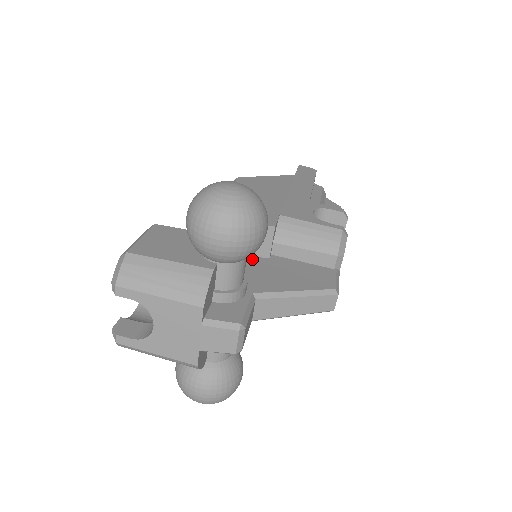
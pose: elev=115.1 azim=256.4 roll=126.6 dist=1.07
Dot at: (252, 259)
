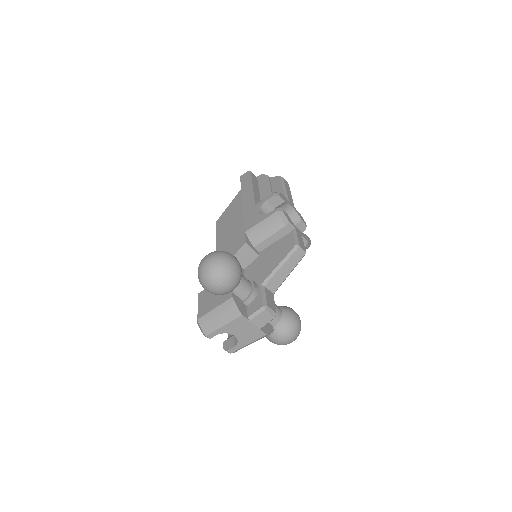
Dot at: (252, 264)
